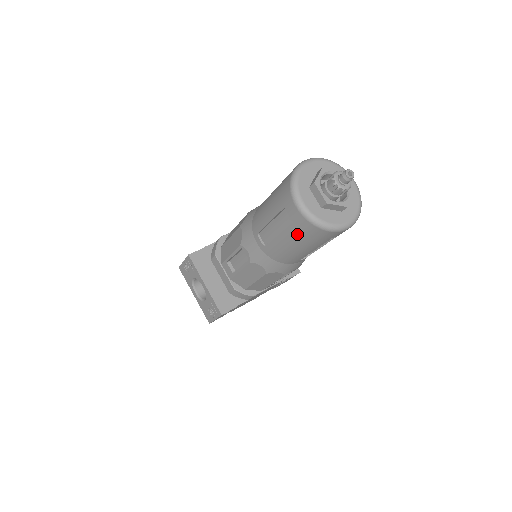
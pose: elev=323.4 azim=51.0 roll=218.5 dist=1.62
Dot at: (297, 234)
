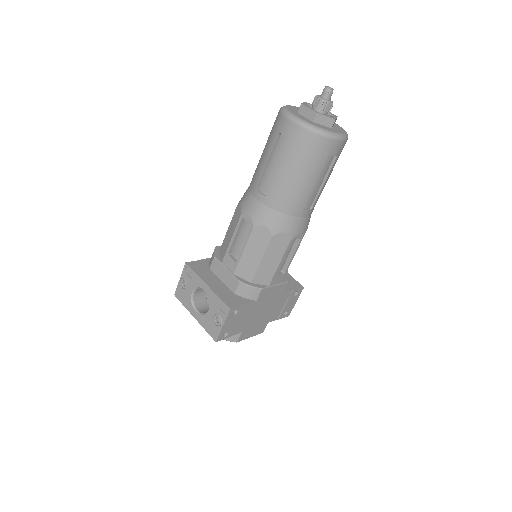
Dot at: (296, 154)
